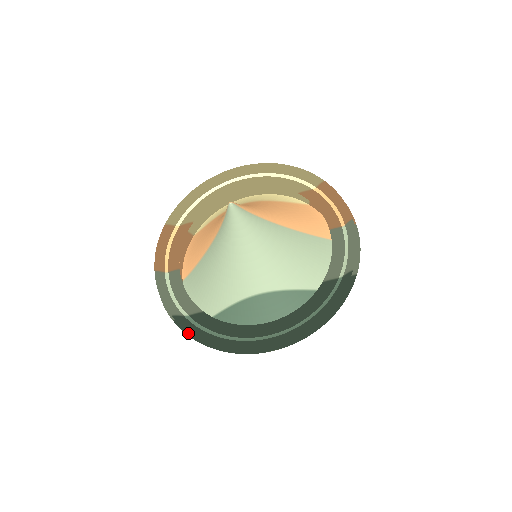
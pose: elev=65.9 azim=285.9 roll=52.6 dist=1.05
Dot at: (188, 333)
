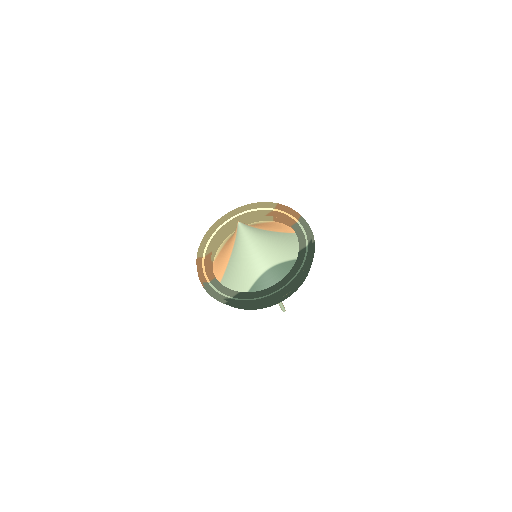
Dot at: (236, 306)
